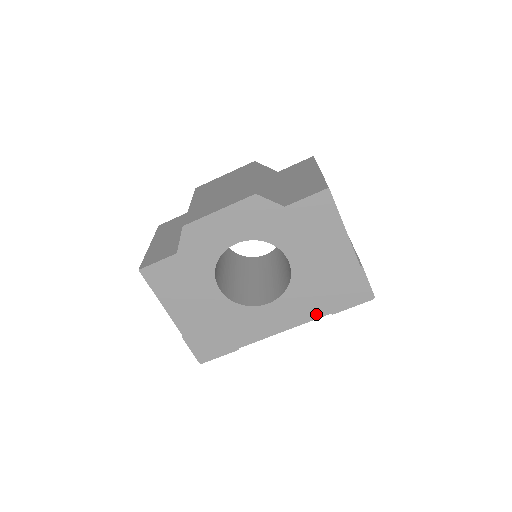
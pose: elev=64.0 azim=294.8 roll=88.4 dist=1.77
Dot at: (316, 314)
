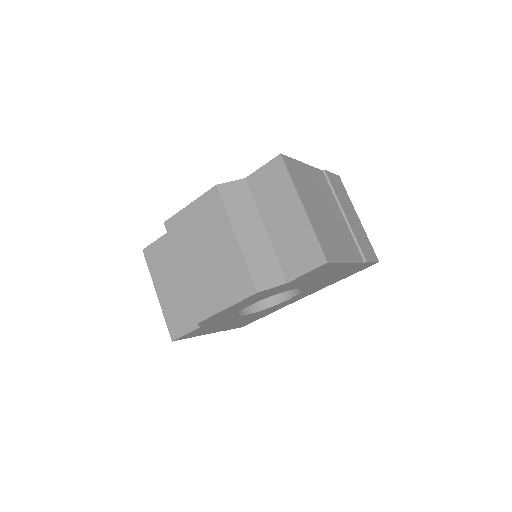
Dot at: occluded
